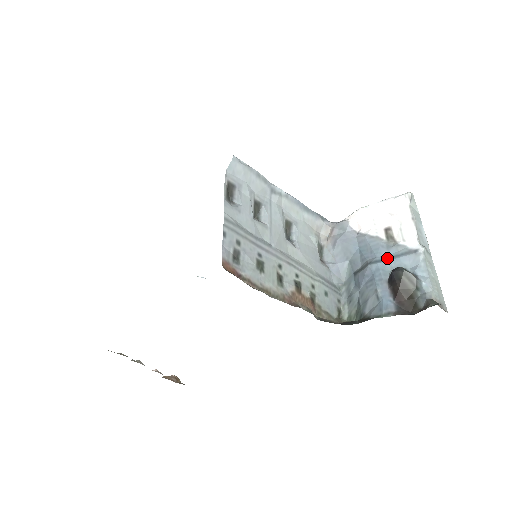
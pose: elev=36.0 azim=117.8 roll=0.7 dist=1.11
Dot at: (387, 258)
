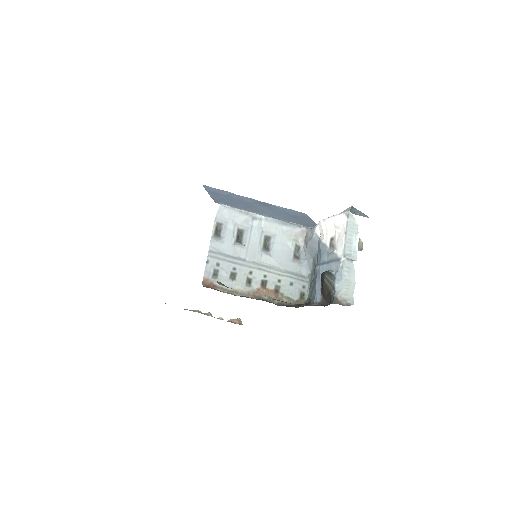
Dot at: (325, 262)
